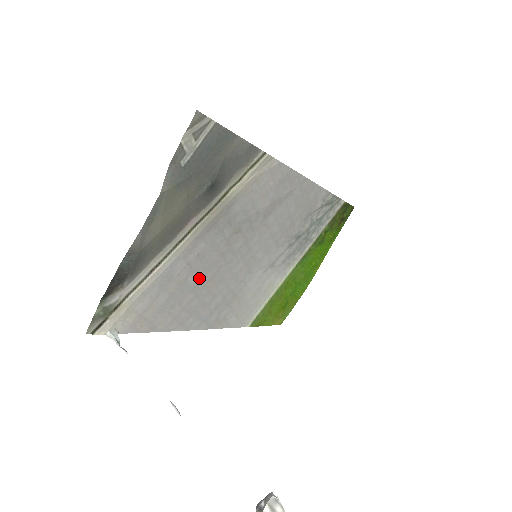
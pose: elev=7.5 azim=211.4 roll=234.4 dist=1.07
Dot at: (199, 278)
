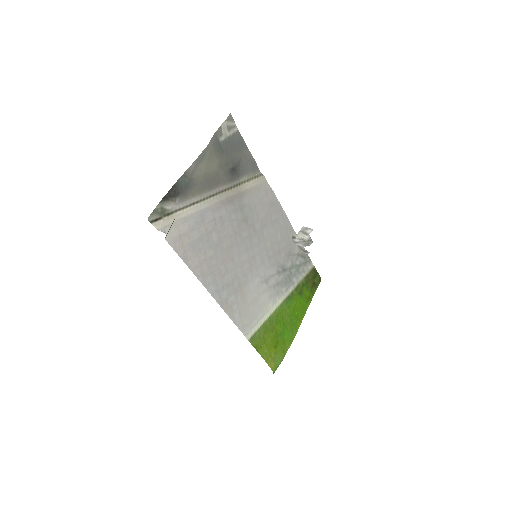
Dot at: (219, 240)
